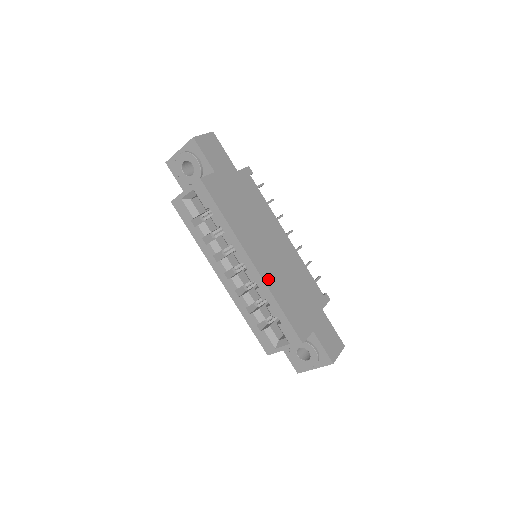
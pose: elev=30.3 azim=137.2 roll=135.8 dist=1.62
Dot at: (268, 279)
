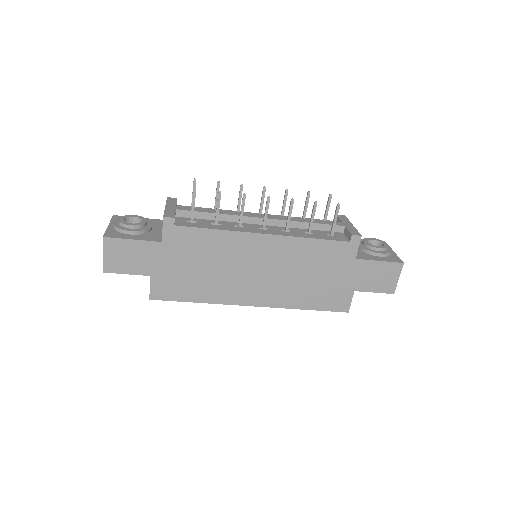
Dot at: (277, 302)
